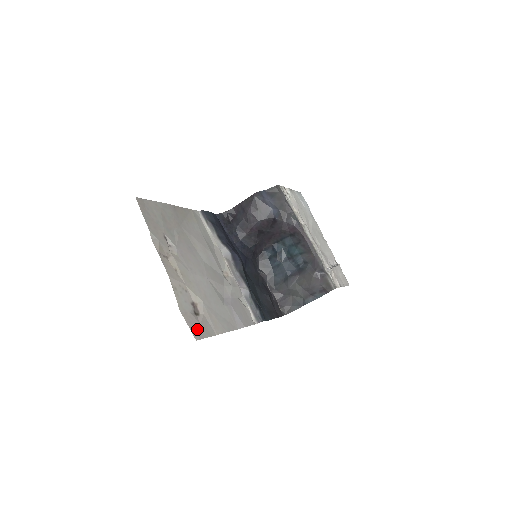
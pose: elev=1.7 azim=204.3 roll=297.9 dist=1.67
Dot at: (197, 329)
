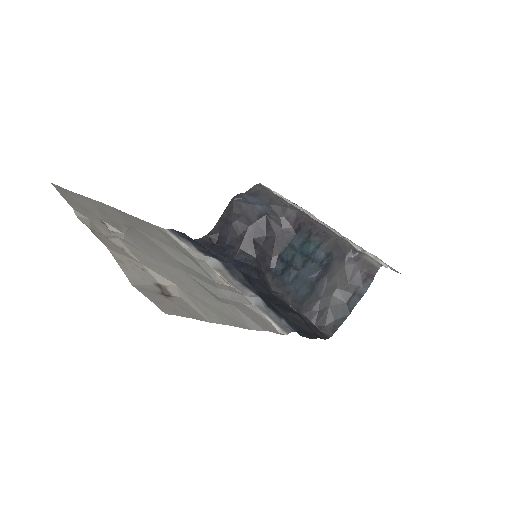
Dot at: (167, 305)
